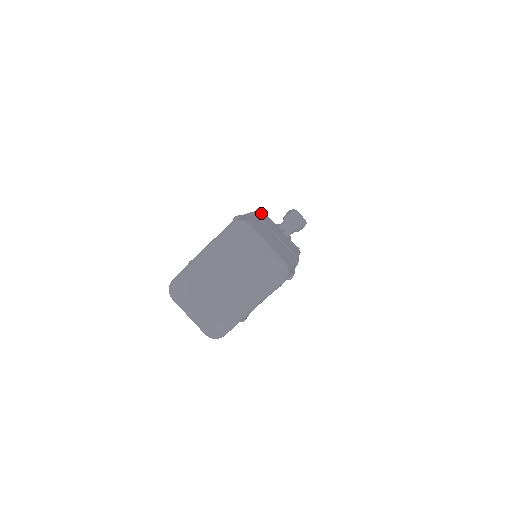
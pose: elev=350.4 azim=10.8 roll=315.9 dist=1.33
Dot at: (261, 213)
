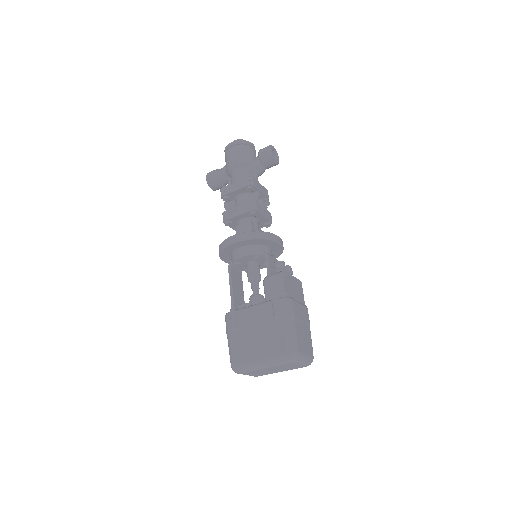
Dot at: (291, 300)
